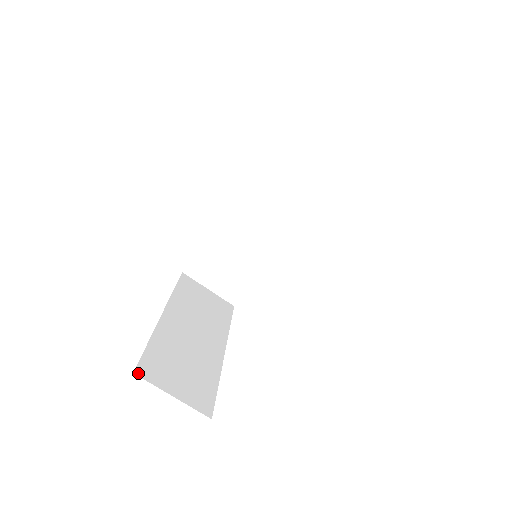
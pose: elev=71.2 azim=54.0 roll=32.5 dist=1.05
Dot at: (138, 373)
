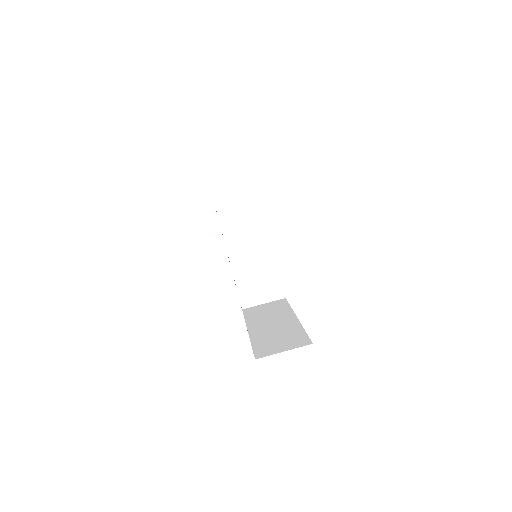
Dot at: (257, 358)
